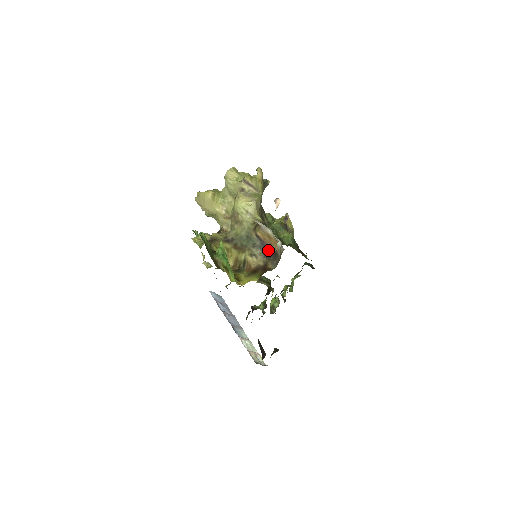
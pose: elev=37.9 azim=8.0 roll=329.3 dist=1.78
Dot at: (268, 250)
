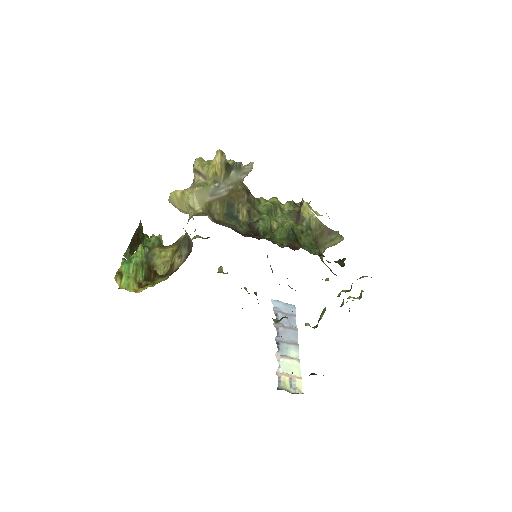
Dot at: (190, 249)
